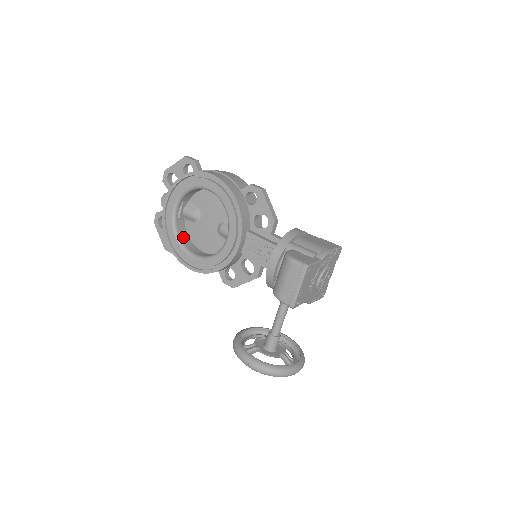
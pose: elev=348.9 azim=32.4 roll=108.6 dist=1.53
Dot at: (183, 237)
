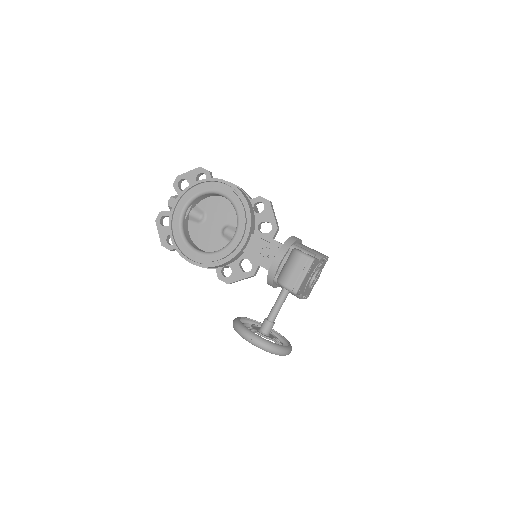
Dot at: (186, 235)
